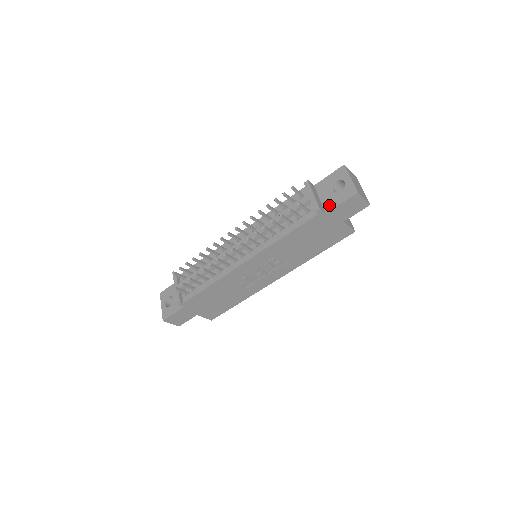
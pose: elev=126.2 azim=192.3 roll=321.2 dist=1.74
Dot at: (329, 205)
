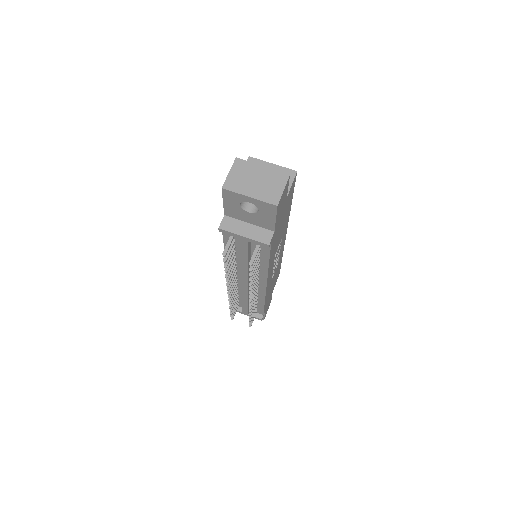
Dot at: (266, 225)
